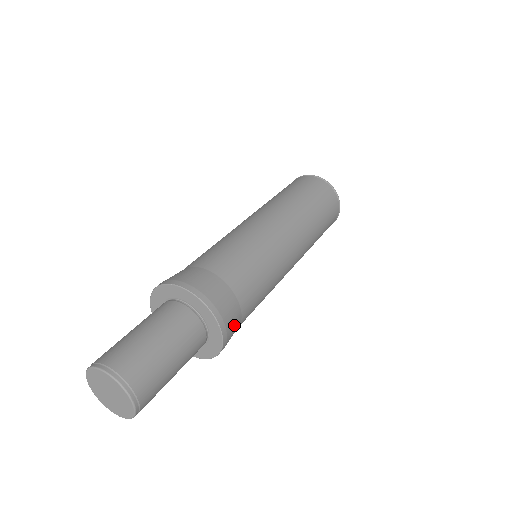
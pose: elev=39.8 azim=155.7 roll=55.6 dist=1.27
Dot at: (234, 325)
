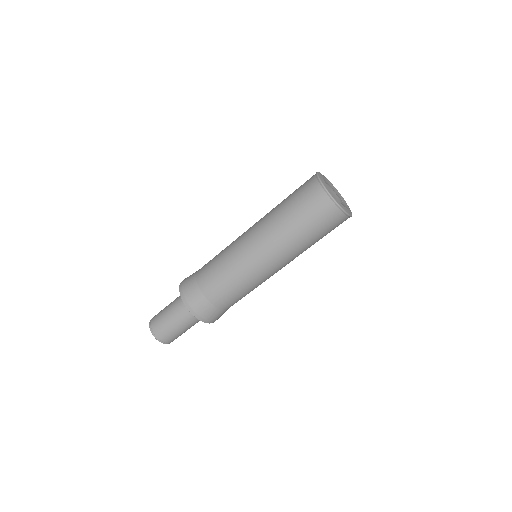
Dot at: (214, 315)
